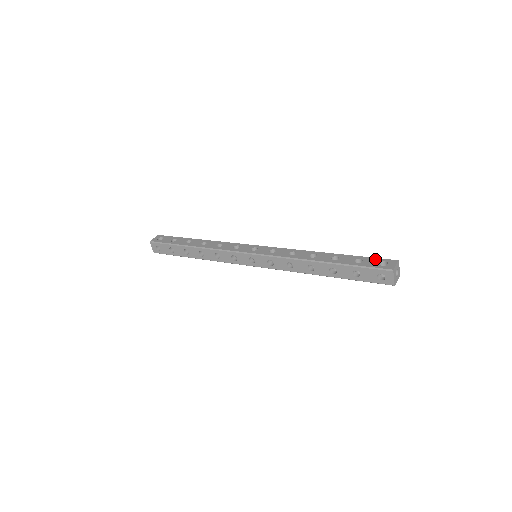
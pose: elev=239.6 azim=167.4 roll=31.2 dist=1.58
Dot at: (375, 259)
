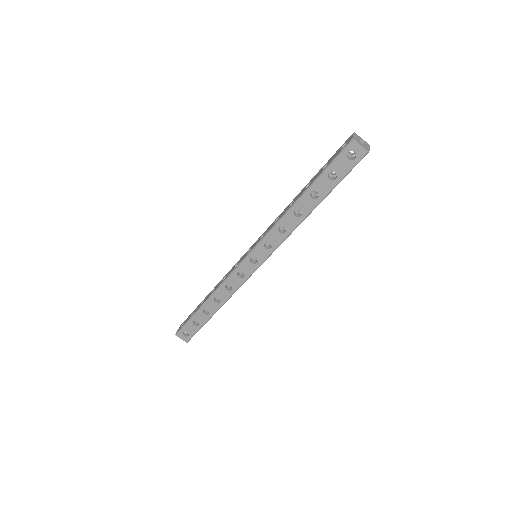
Dot at: (336, 152)
